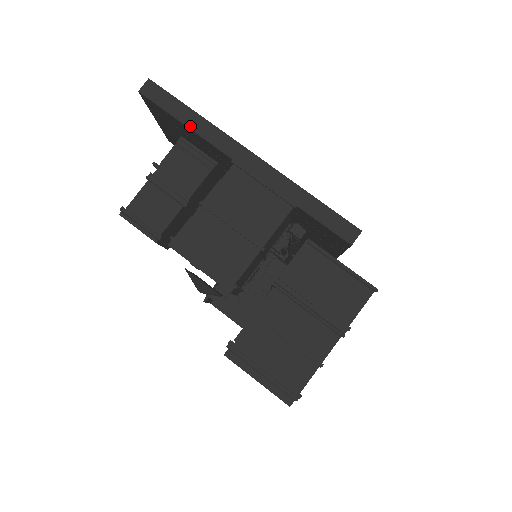
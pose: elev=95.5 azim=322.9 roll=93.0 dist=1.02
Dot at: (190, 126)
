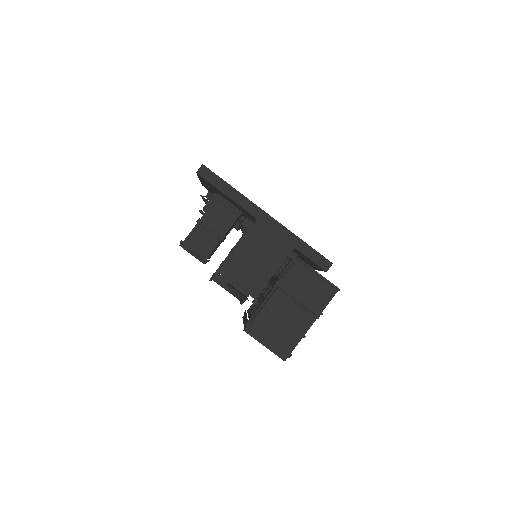
Dot at: (230, 196)
